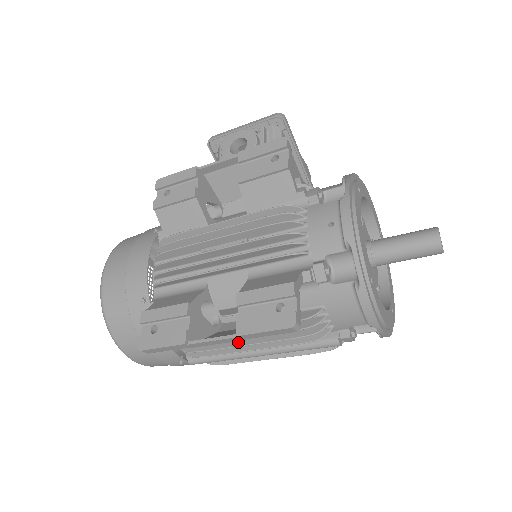
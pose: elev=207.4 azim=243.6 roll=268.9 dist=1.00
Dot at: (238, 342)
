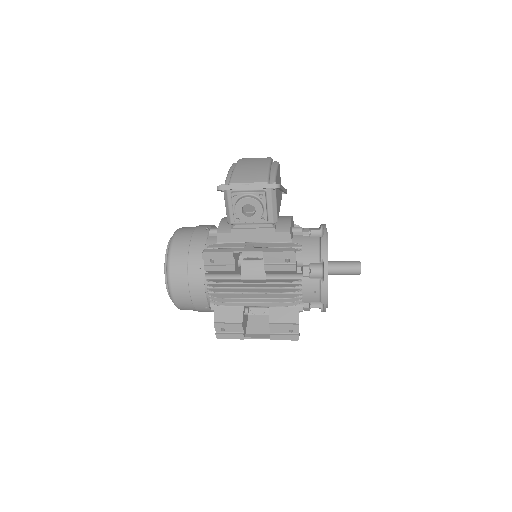
Dot at: occluded
